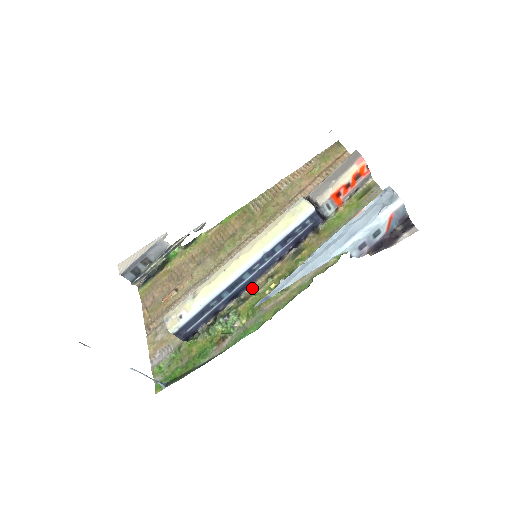
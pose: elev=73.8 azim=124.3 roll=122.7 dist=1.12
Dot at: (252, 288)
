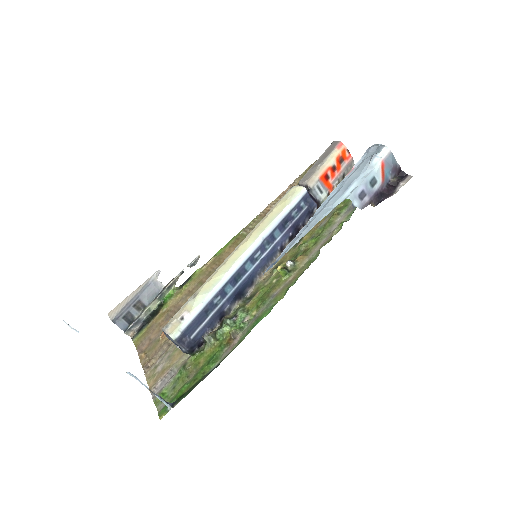
Dot at: (257, 284)
